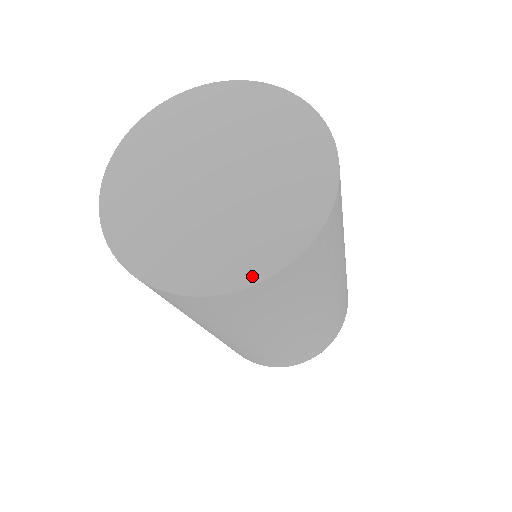
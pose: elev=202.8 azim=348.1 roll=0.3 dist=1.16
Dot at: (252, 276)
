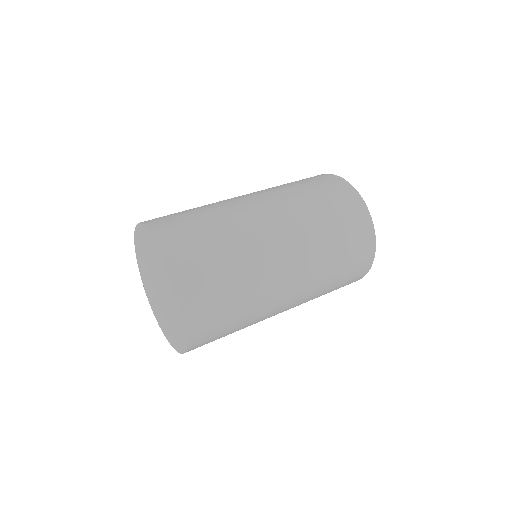
Dot at: (179, 349)
